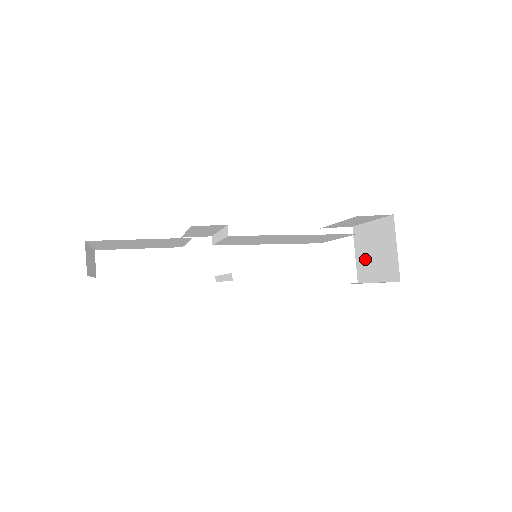
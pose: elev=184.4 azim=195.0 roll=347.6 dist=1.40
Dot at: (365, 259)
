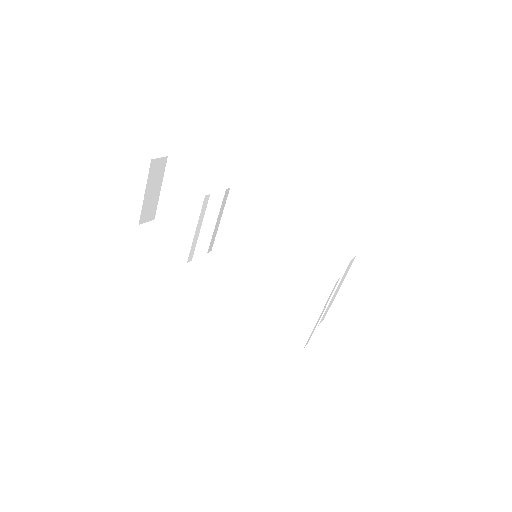
Dot at: occluded
